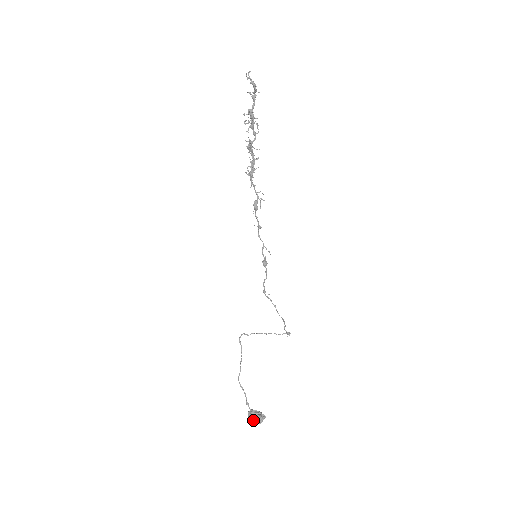
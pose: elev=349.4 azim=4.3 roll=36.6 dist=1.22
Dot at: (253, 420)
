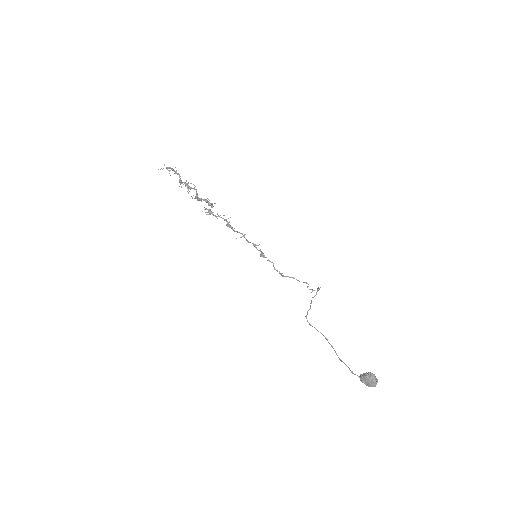
Dot at: (367, 384)
